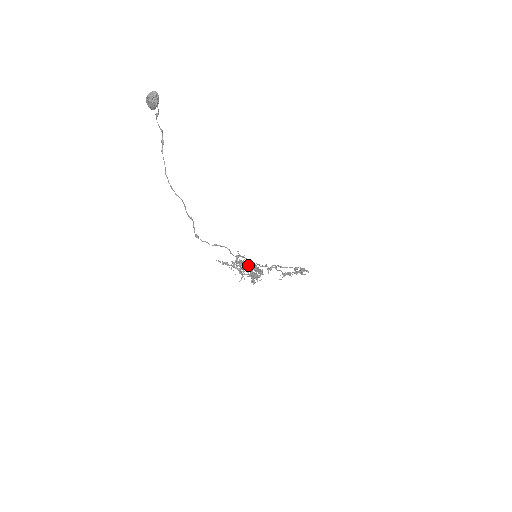
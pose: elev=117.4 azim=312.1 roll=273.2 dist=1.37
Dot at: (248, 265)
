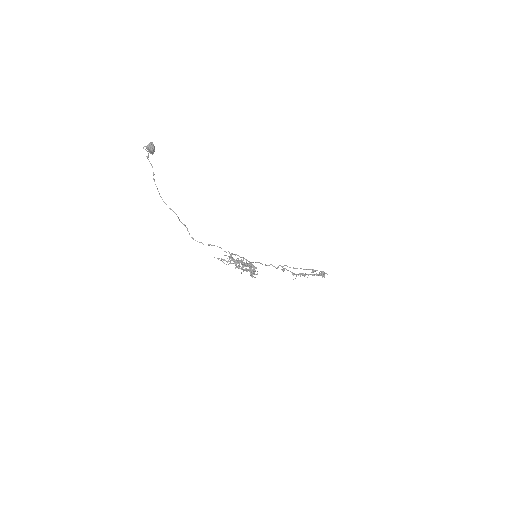
Dot at: (238, 260)
